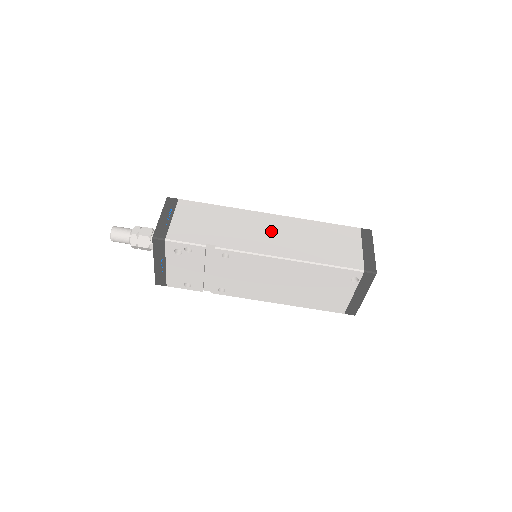
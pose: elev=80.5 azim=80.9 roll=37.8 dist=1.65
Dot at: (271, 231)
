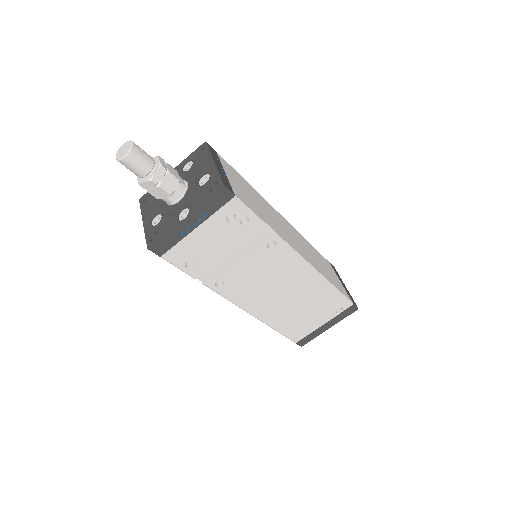
Dot at: (293, 235)
